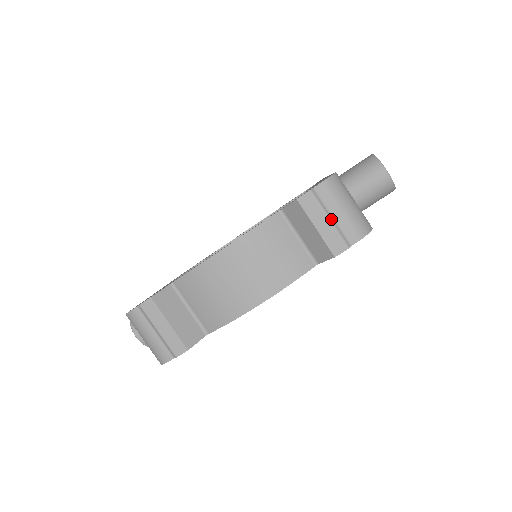
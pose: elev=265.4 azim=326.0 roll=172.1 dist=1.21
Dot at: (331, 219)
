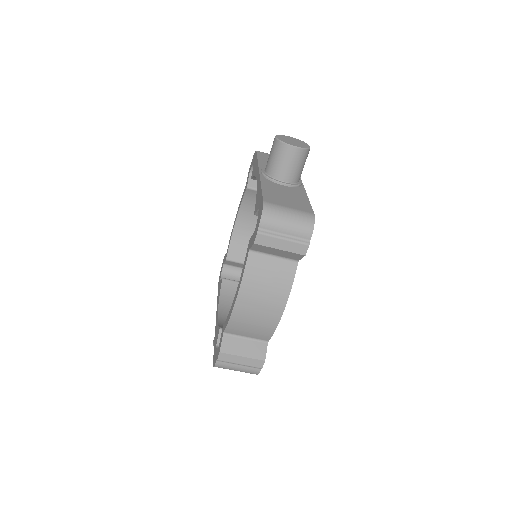
Dot at: (284, 238)
